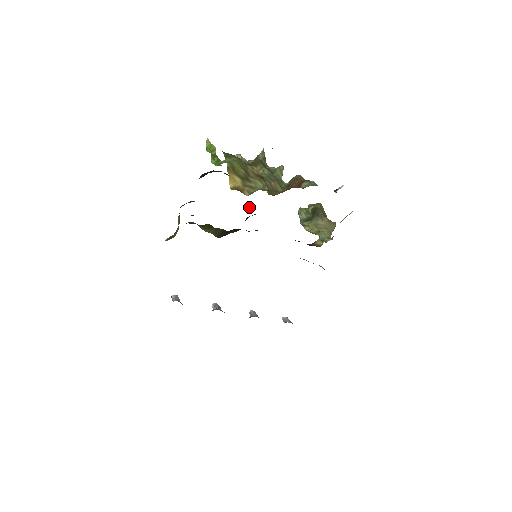
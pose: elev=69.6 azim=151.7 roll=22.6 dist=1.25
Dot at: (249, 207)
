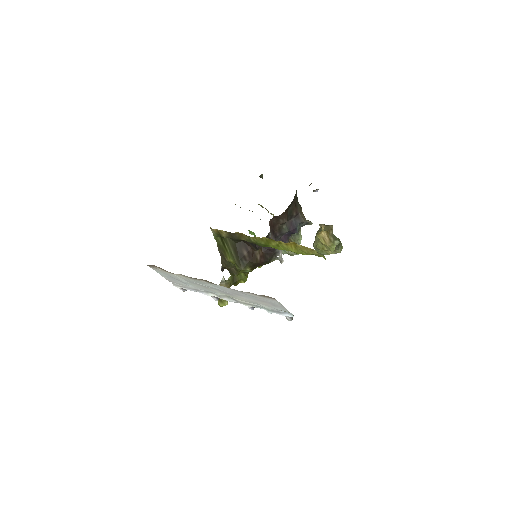
Dot at: (280, 260)
